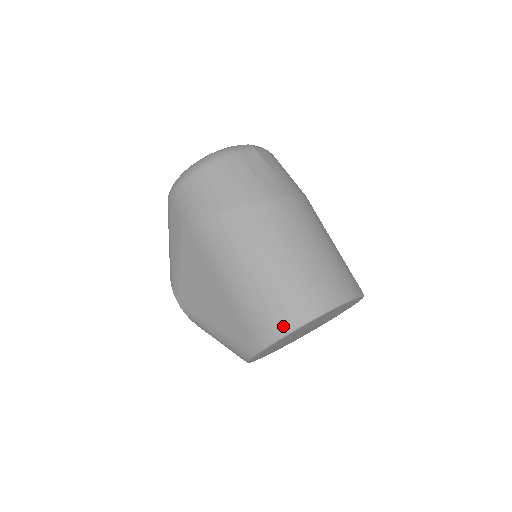
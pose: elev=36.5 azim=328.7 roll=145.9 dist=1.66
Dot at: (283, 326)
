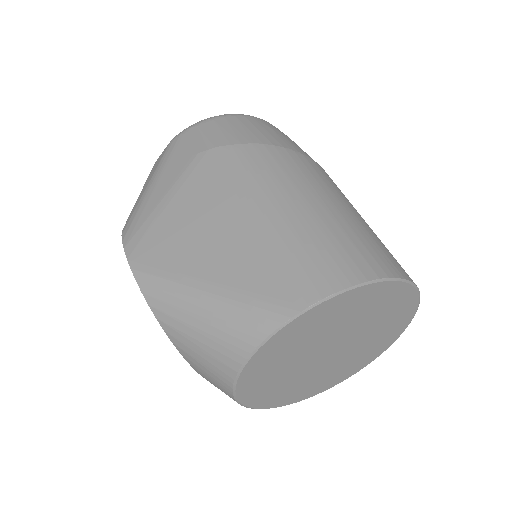
Dot at: (360, 270)
